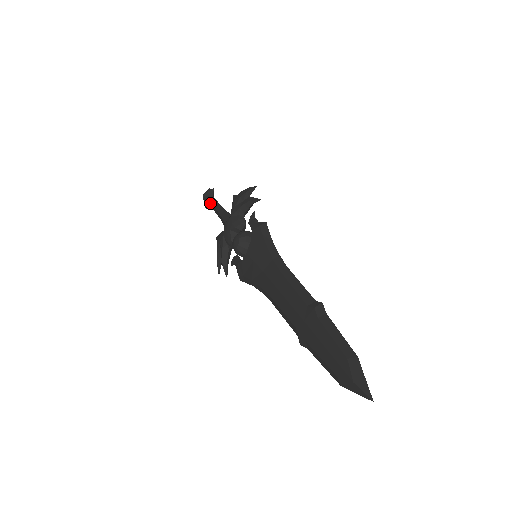
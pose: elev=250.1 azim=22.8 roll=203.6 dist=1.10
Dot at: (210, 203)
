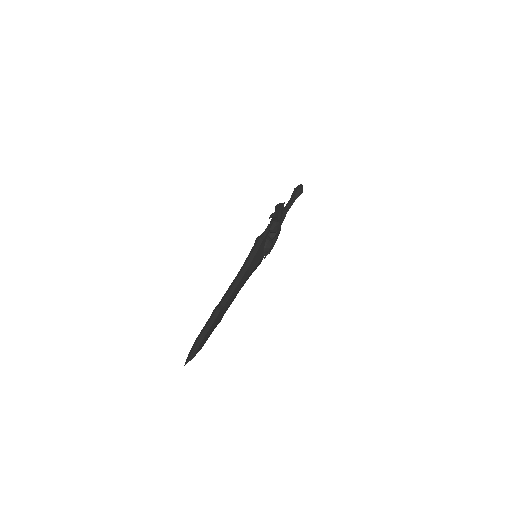
Dot at: occluded
